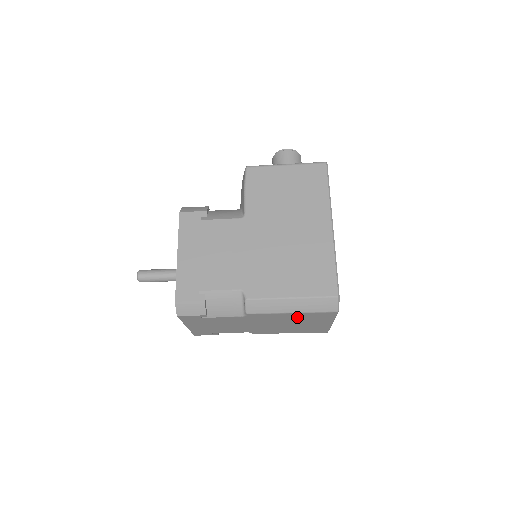
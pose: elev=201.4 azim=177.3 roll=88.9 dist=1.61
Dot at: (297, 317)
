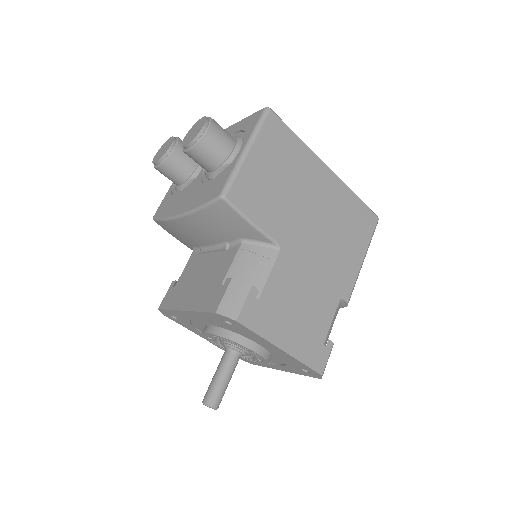
Dot at: occluded
